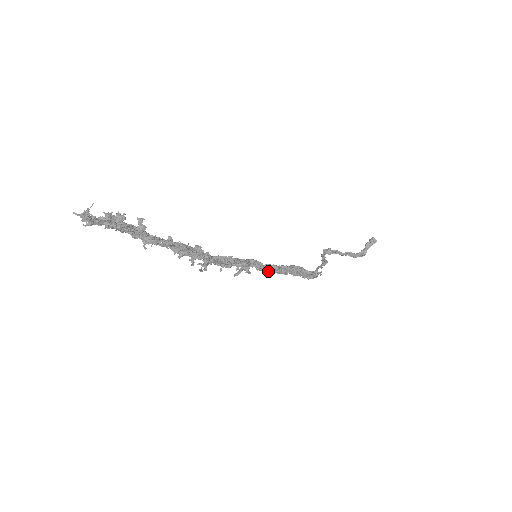
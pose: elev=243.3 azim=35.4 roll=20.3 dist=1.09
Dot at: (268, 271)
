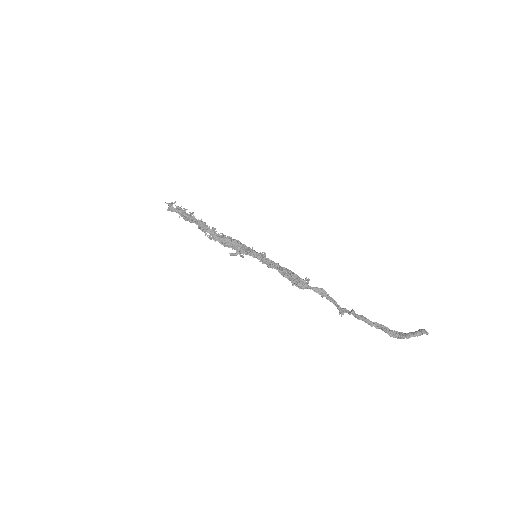
Dot at: (254, 253)
